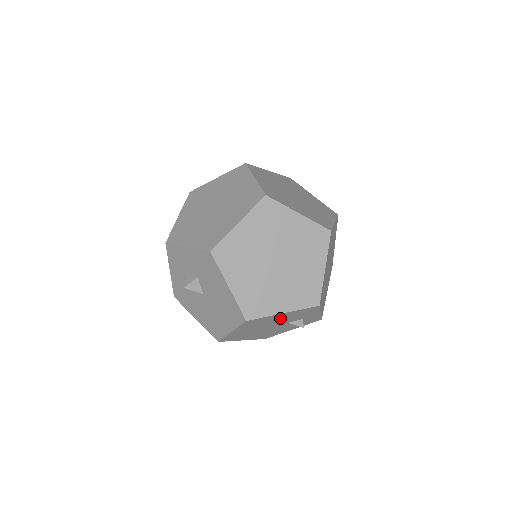
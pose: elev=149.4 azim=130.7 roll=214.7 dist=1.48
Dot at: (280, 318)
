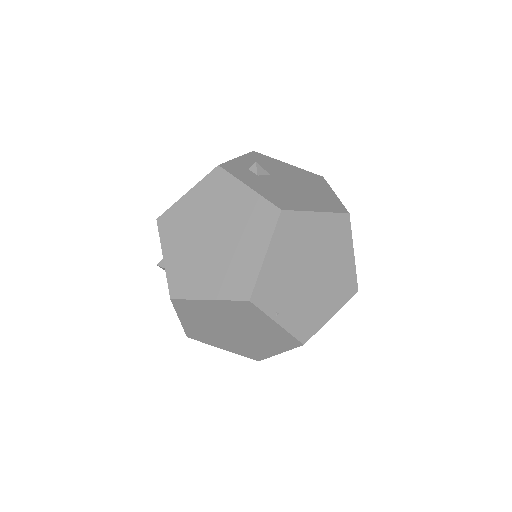
Dot at: occluded
